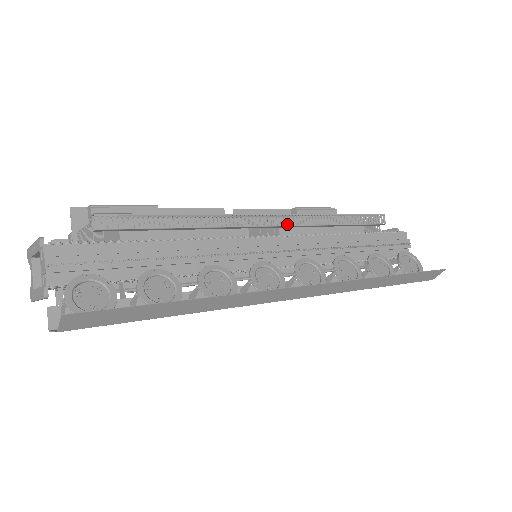
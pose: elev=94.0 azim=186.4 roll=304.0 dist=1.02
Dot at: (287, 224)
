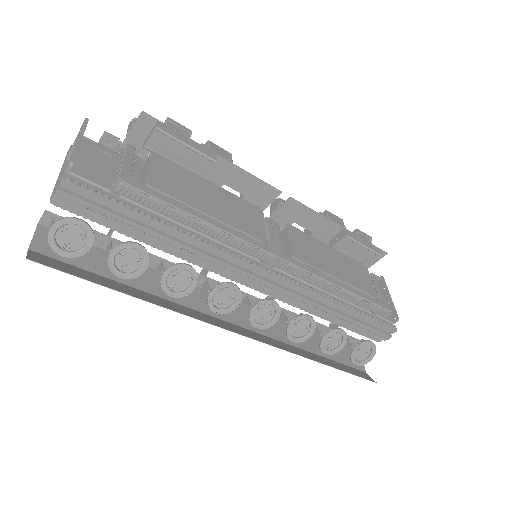
Dot at: (290, 271)
